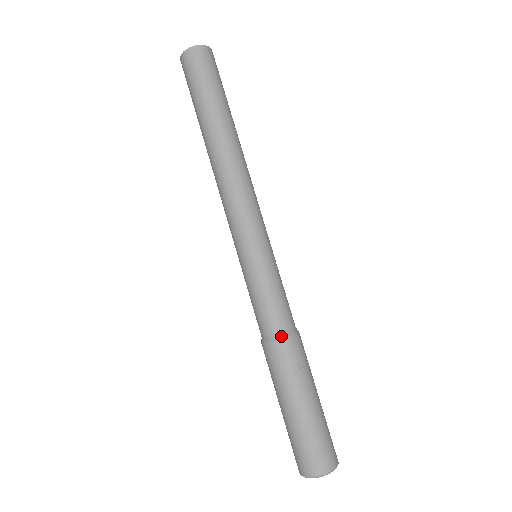
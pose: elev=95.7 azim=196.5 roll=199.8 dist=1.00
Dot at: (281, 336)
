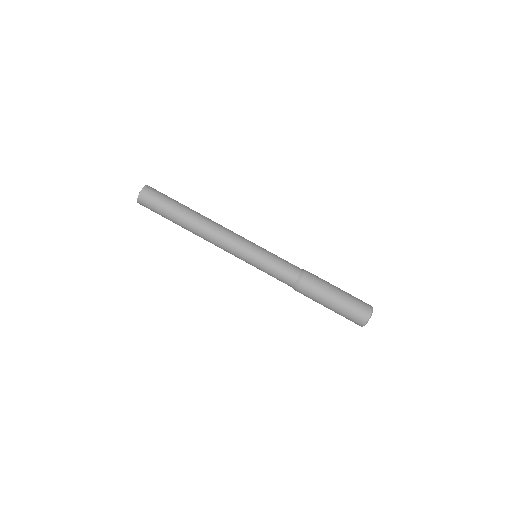
Dot at: (298, 281)
